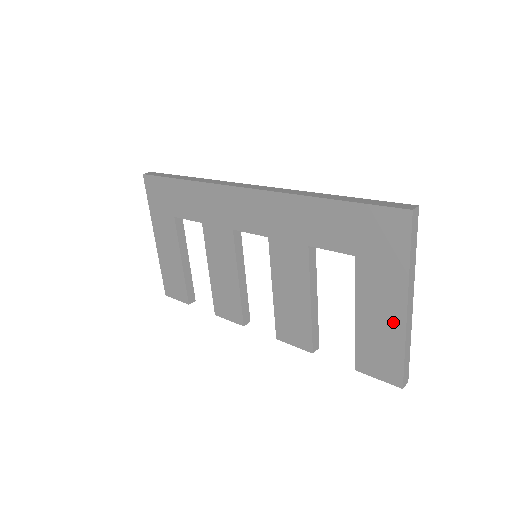
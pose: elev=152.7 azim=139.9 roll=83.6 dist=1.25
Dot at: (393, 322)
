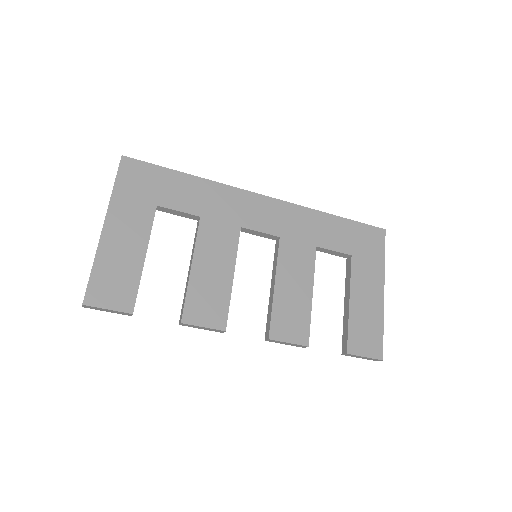
Dot at: (376, 303)
